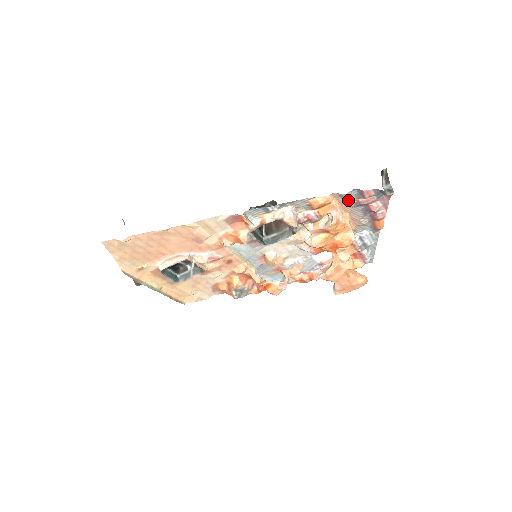
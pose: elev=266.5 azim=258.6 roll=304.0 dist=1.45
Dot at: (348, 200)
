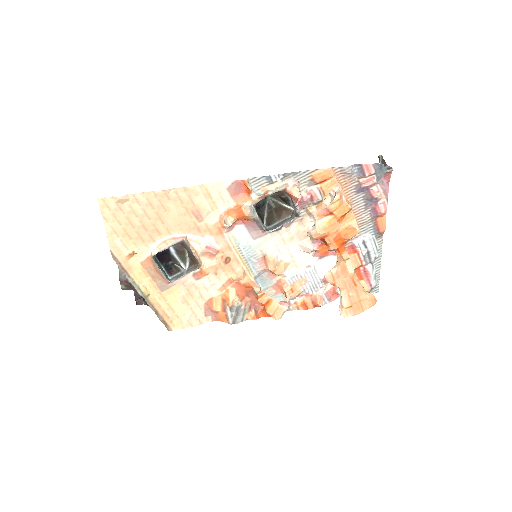
Dot at: (349, 180)
